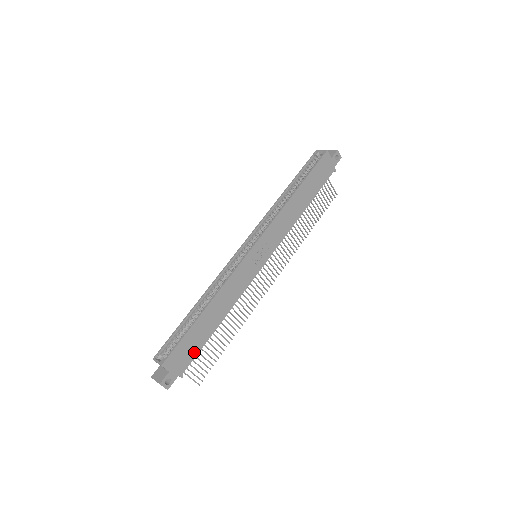
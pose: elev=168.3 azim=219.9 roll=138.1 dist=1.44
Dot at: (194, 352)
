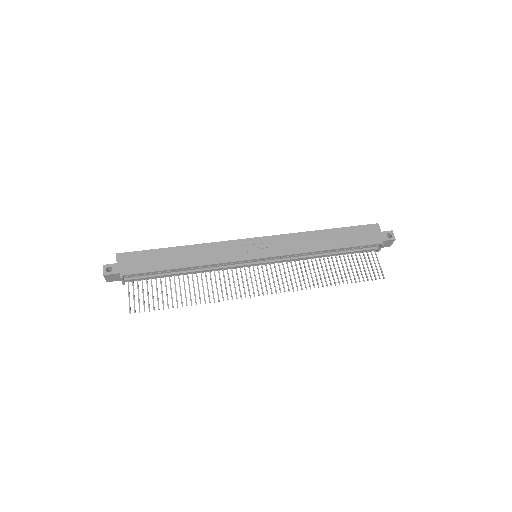
Dot at: (145, 268)
